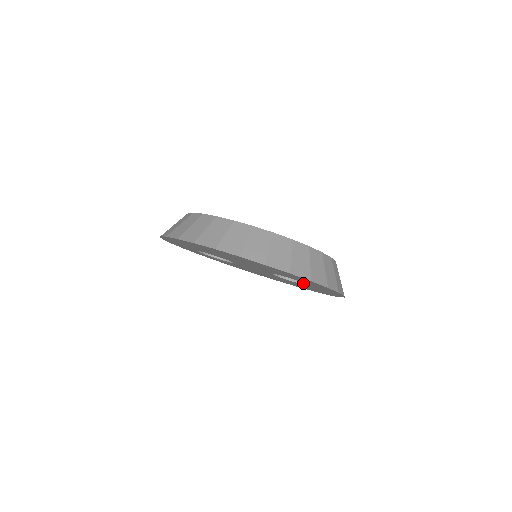
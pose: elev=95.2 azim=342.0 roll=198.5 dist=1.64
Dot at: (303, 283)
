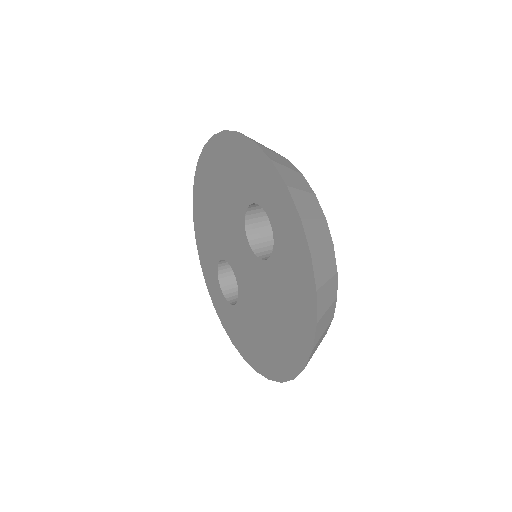
Dot at: (275, 248)
